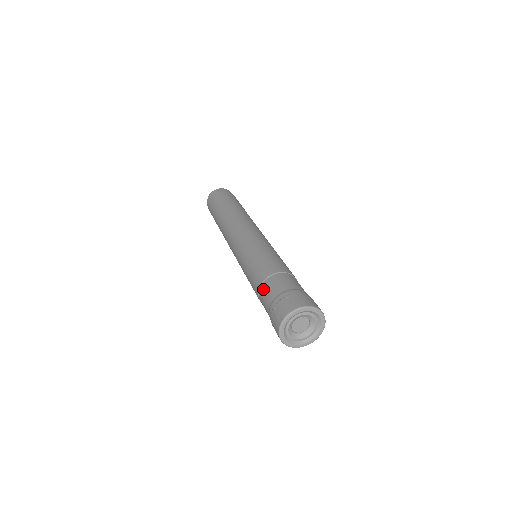
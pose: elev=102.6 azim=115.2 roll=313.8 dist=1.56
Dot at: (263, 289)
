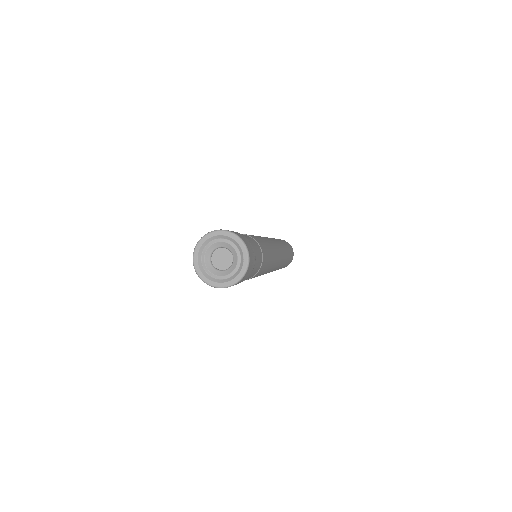
Dot at: occluded
